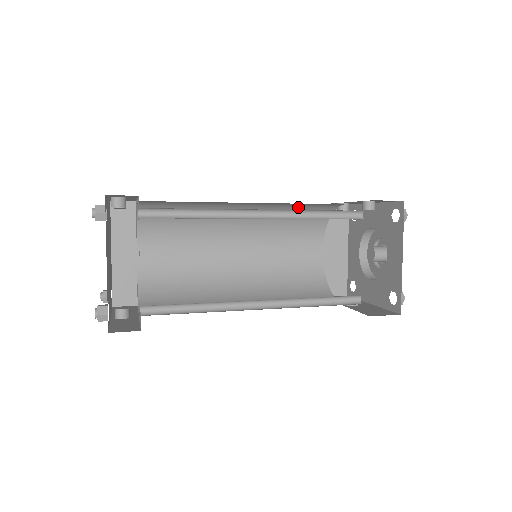
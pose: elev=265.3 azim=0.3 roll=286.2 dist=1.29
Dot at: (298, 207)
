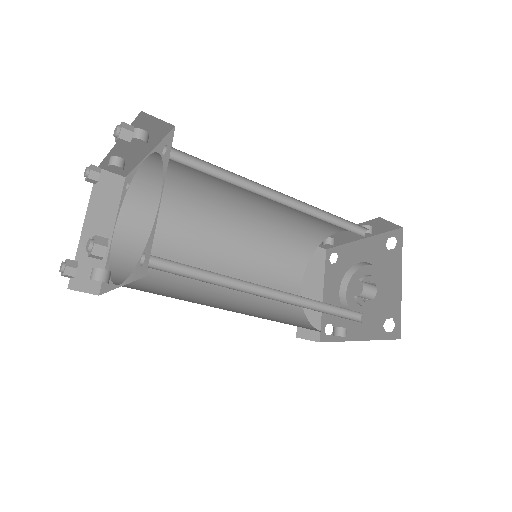
Dot at: (293, 226)
